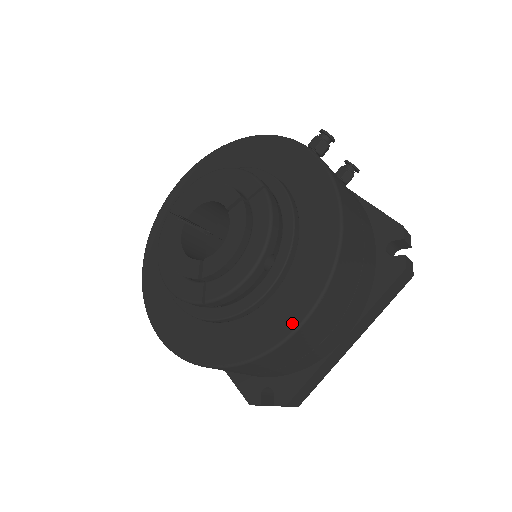
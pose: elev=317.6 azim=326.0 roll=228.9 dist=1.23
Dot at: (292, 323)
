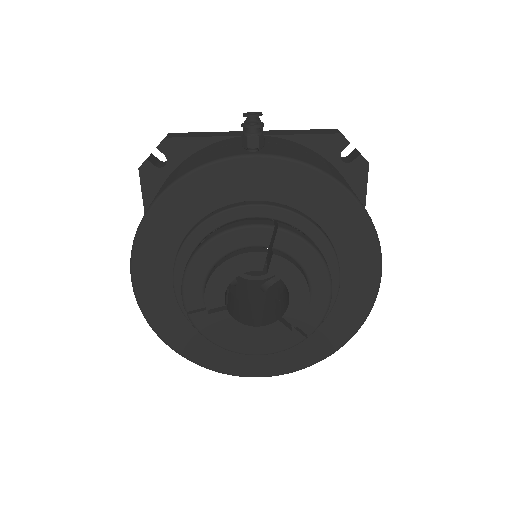
Dot at: (373, 284)
